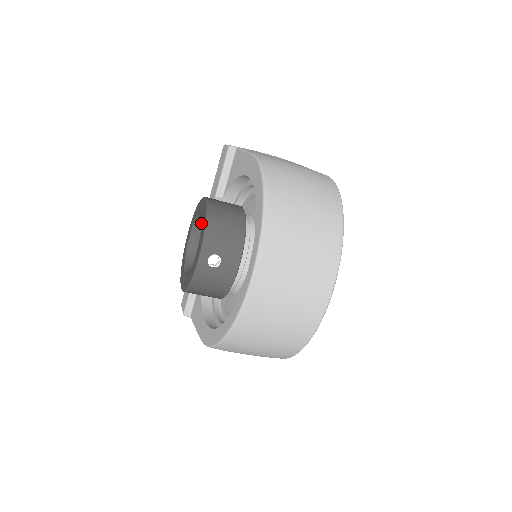
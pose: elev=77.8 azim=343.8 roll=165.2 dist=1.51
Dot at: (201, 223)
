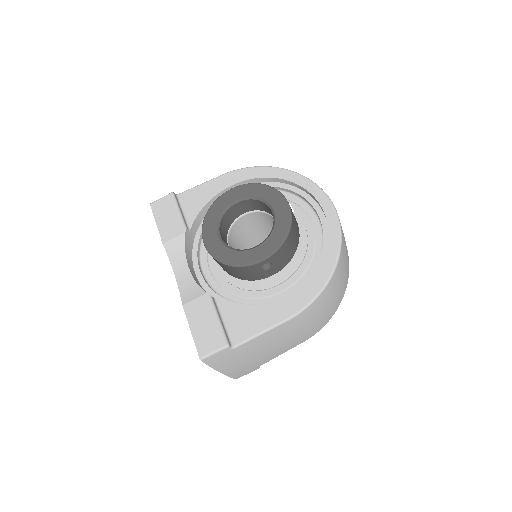
Dot at: (222, 222)
